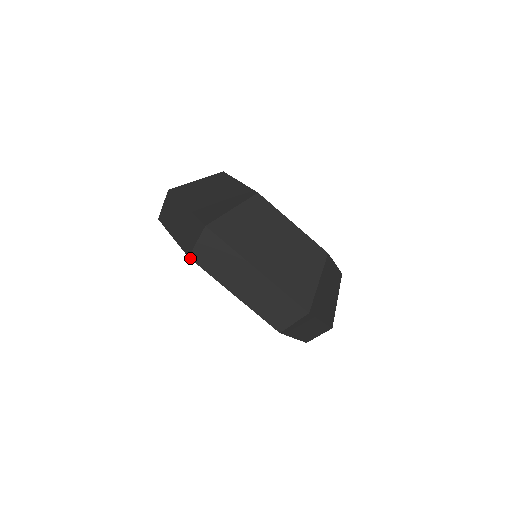
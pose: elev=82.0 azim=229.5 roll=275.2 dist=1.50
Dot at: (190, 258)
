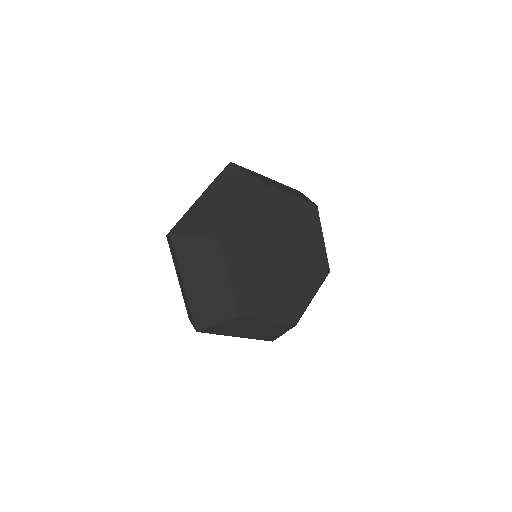
Dot at: occluded
